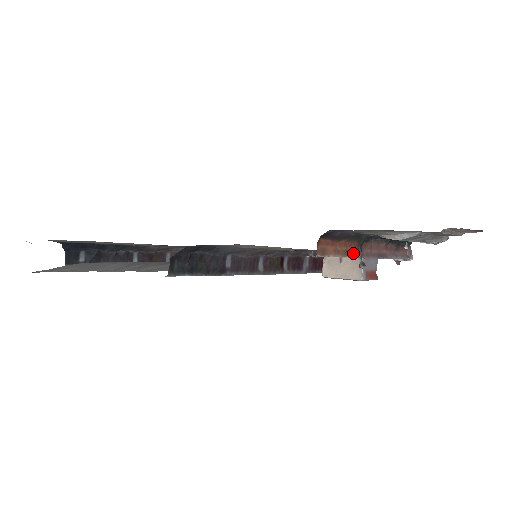
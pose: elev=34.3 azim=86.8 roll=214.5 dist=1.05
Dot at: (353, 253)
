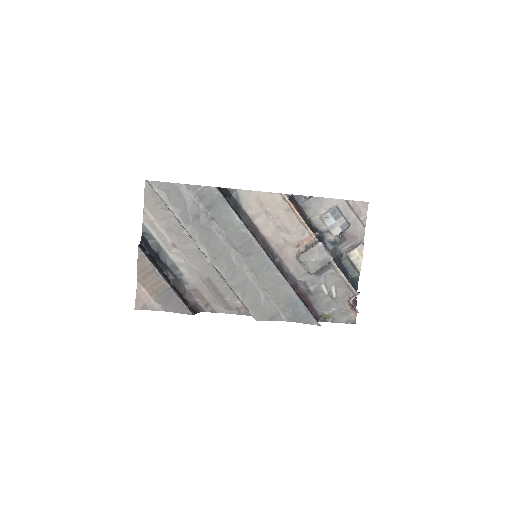
Dot at: (311, 230)
